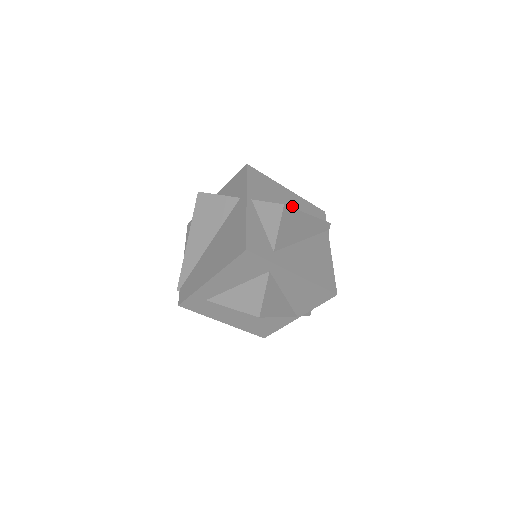
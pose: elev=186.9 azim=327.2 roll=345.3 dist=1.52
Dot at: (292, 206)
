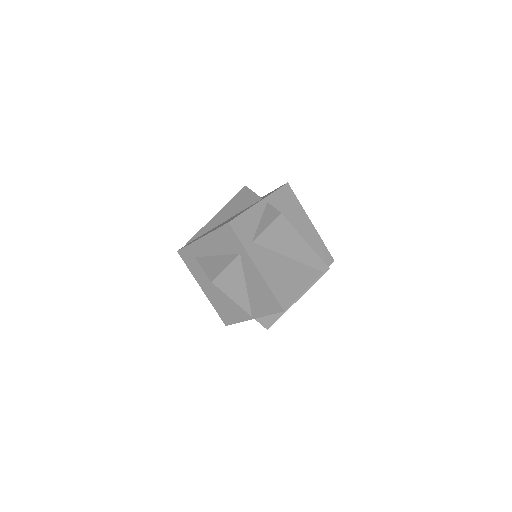
Dot at: (303, 233)
